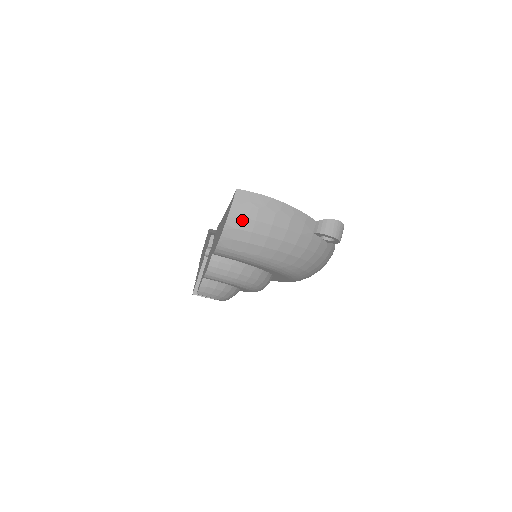
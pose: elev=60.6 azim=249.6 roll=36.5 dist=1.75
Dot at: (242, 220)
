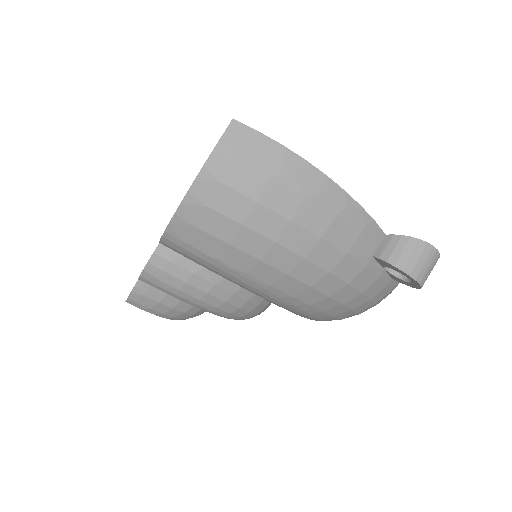
Dot at: (227, 192)
